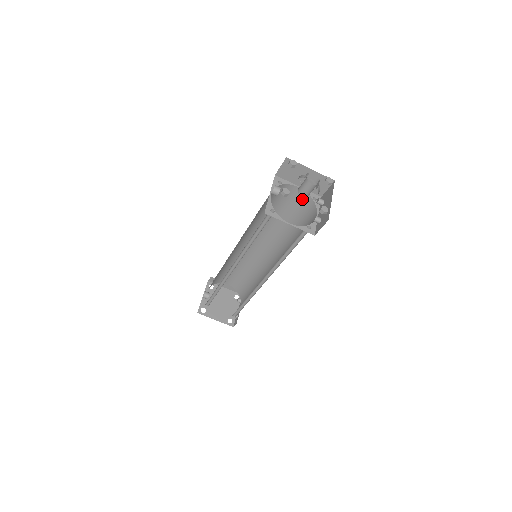
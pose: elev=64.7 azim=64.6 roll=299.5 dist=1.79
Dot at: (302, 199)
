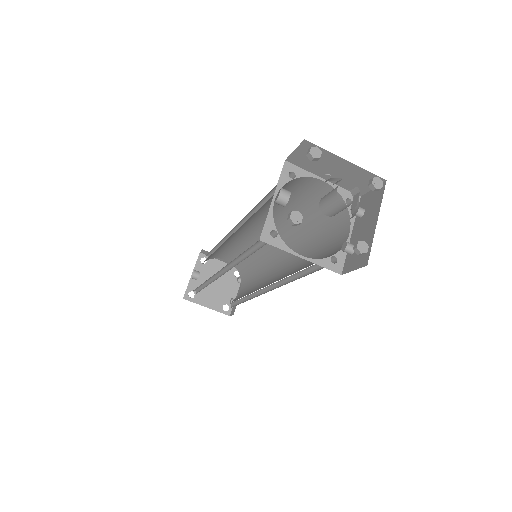
Dot at: occluded
